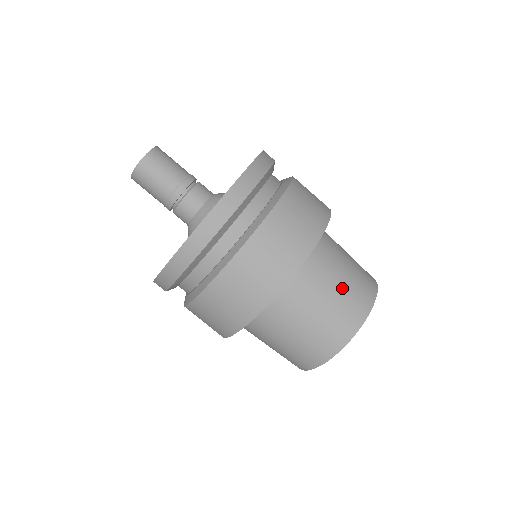
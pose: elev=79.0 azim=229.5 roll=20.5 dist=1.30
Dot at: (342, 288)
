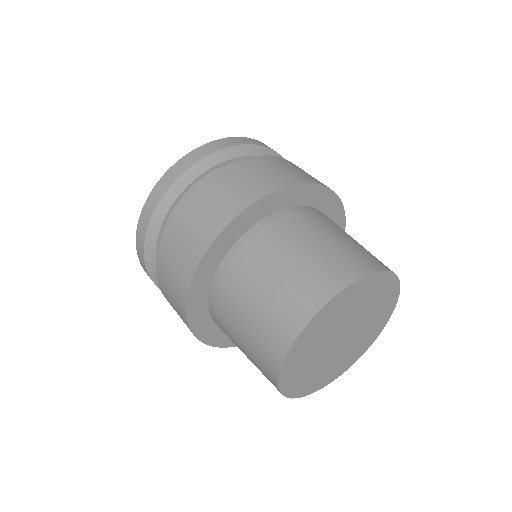
Dot at: occluded
